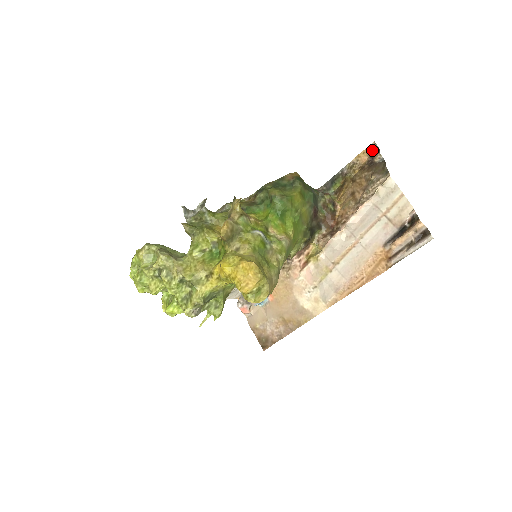
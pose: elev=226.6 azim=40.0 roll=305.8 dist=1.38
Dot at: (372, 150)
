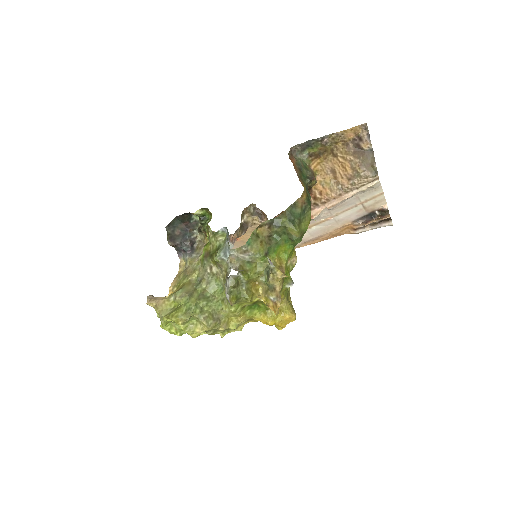
Dot at: (361, 130)
